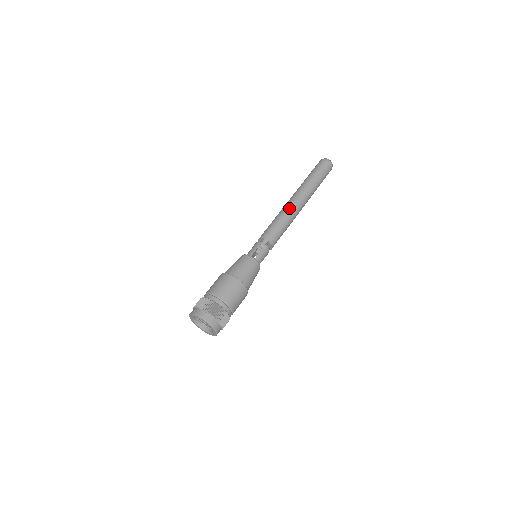
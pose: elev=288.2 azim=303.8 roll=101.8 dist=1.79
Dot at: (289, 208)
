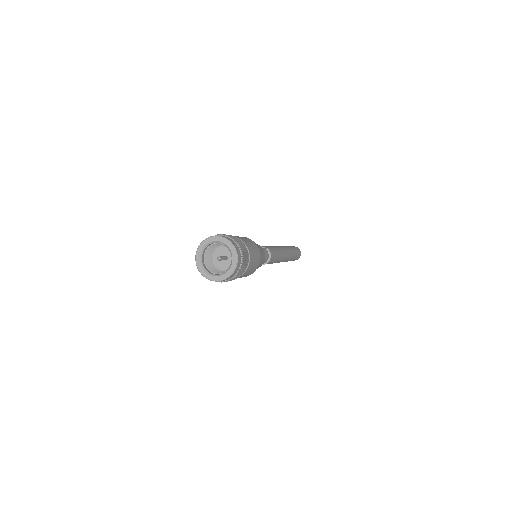
Dot at: (277, 246)
